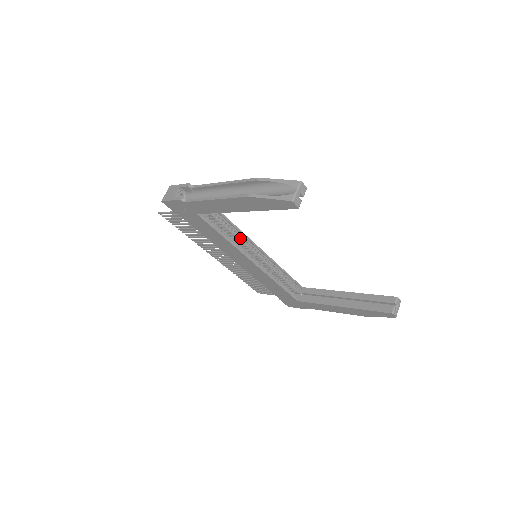
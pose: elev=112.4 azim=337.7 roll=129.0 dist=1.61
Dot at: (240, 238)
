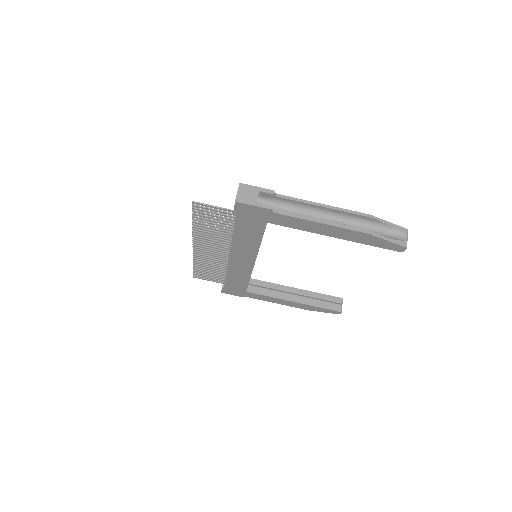
Dot at: occluded
